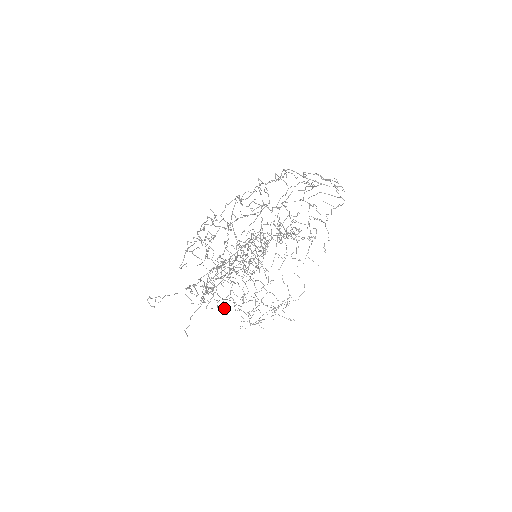
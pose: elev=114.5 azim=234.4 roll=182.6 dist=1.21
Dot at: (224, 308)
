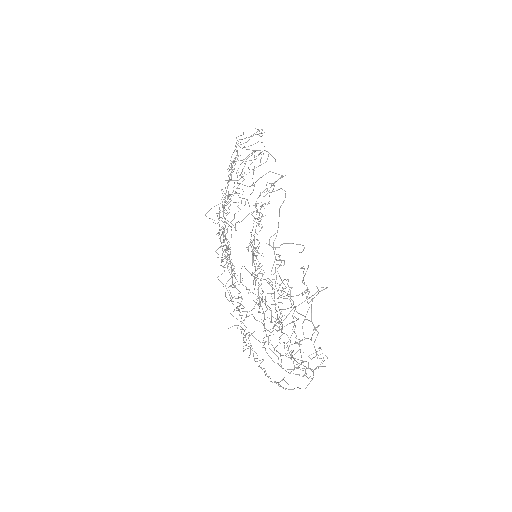
Dot at: occluded
